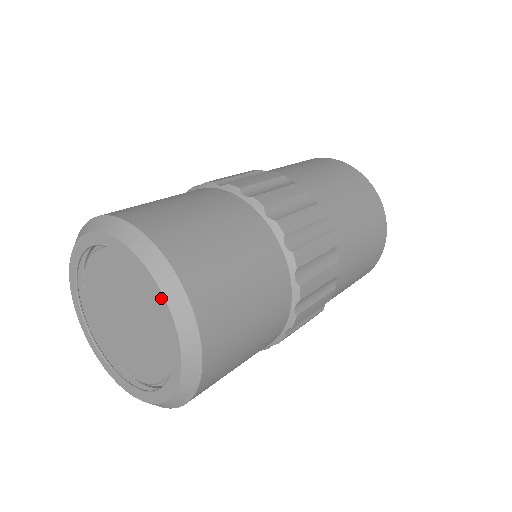
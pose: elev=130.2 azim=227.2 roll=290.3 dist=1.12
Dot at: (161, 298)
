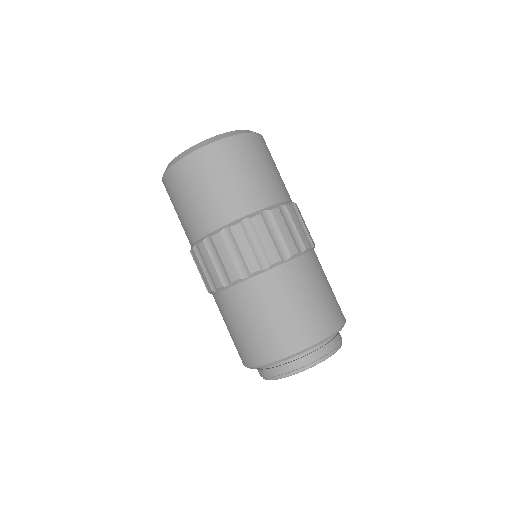
Dot at: occluded
